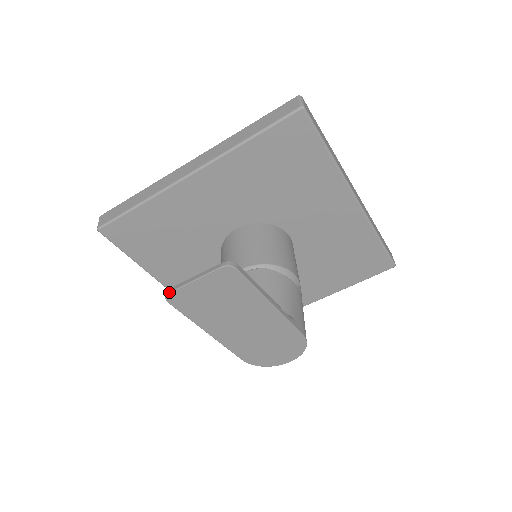
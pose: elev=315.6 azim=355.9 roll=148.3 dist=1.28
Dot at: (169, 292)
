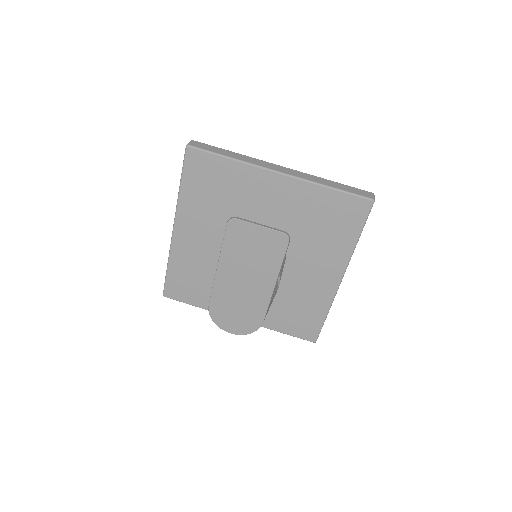
Dot at: (237, 218)
